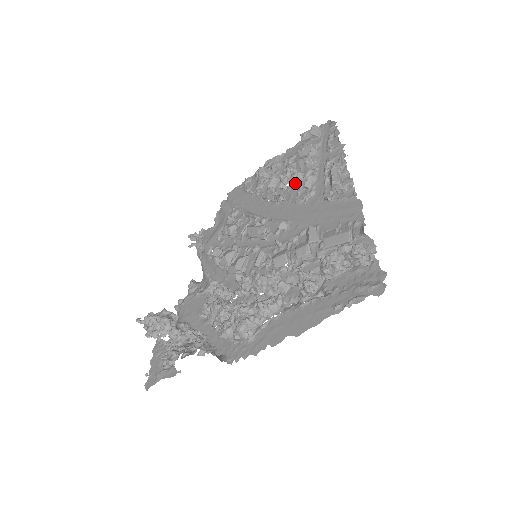
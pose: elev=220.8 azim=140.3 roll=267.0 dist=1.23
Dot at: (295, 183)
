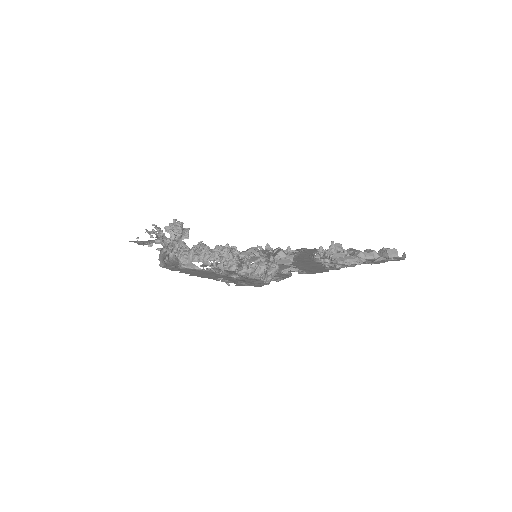
Dot at: (333, 255)
